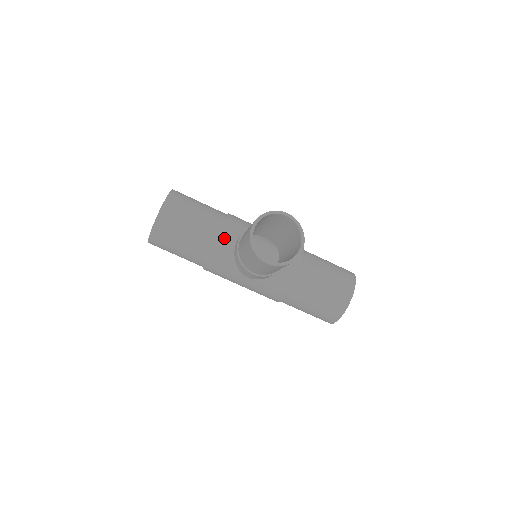
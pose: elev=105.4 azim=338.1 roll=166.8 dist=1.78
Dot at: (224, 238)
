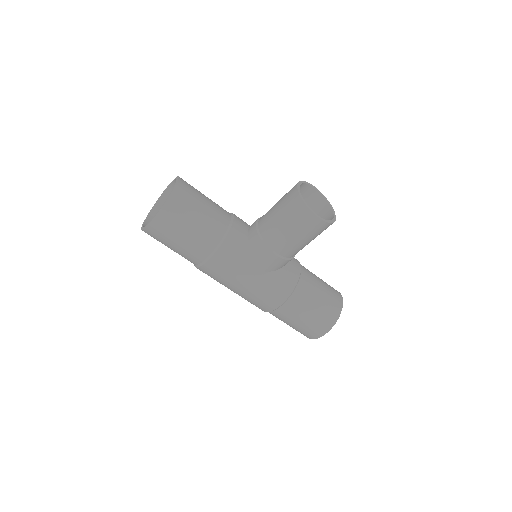
Dot at: (237, 224)
